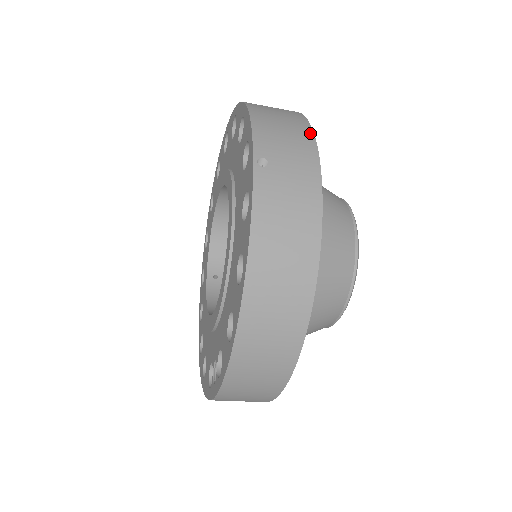
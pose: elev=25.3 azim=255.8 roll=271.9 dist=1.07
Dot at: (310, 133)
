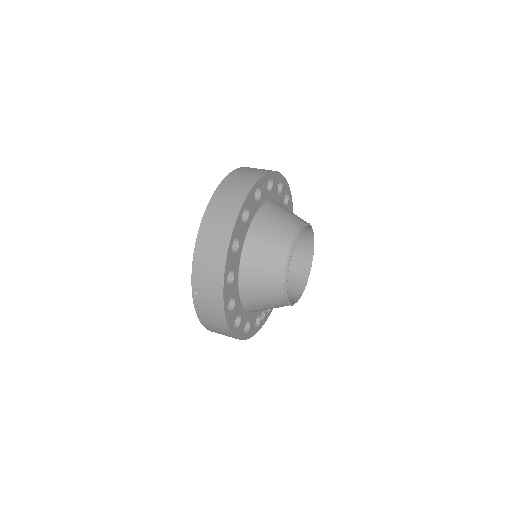
Dot at: (222, 271)
